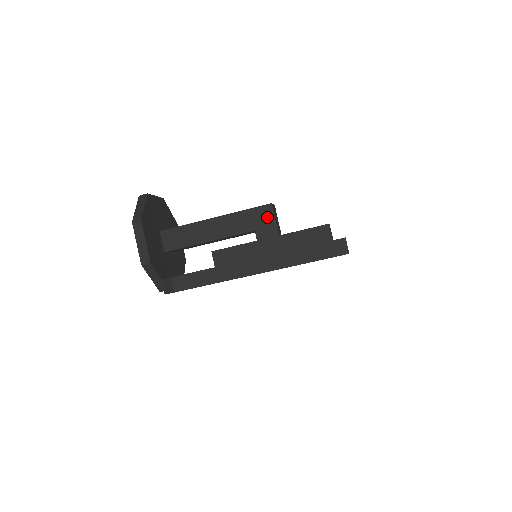
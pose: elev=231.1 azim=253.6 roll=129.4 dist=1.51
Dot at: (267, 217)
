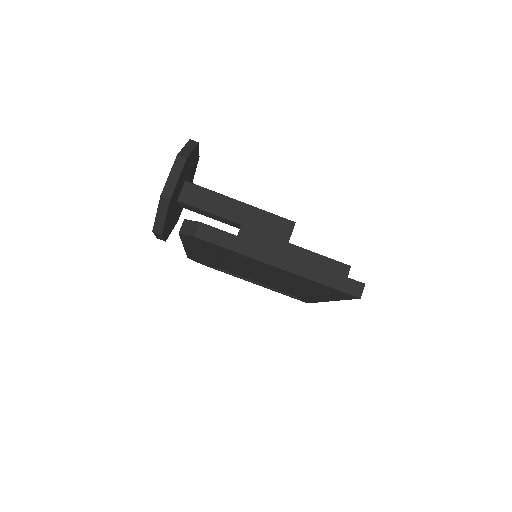
Dot at: (285, 231)
